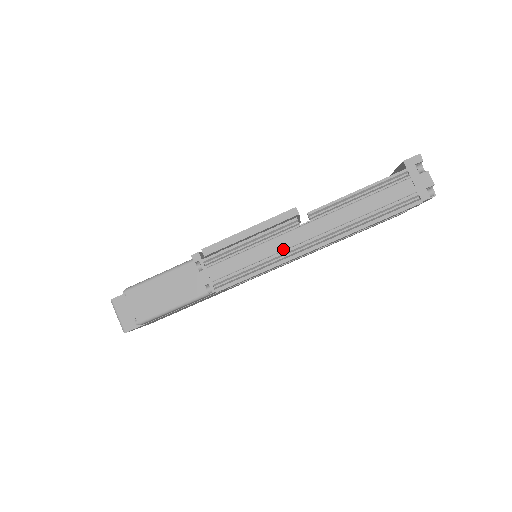
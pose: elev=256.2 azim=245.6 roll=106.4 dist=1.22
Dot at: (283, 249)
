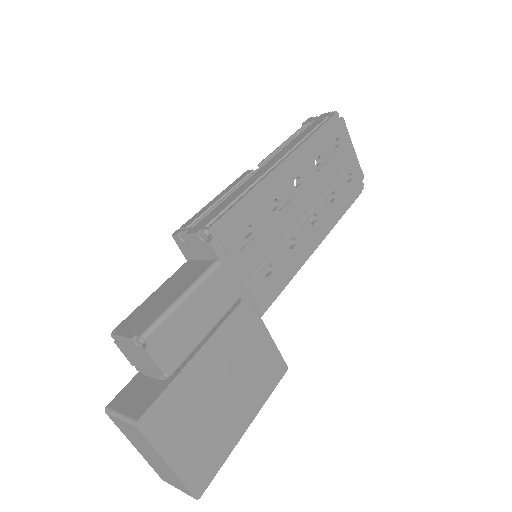
Dot at: (255, 180)
